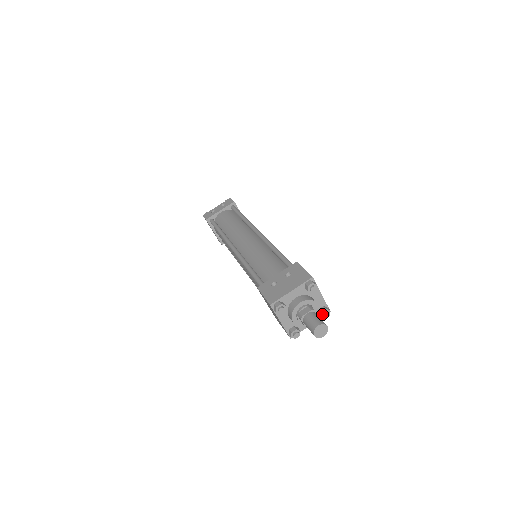
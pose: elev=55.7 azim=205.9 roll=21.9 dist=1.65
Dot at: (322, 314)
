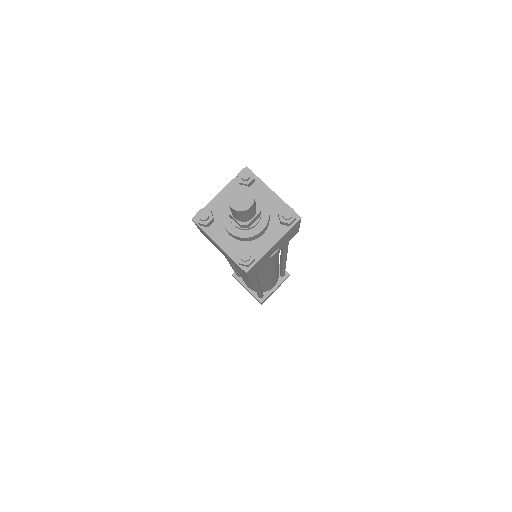
Dot at: (280, 217)
